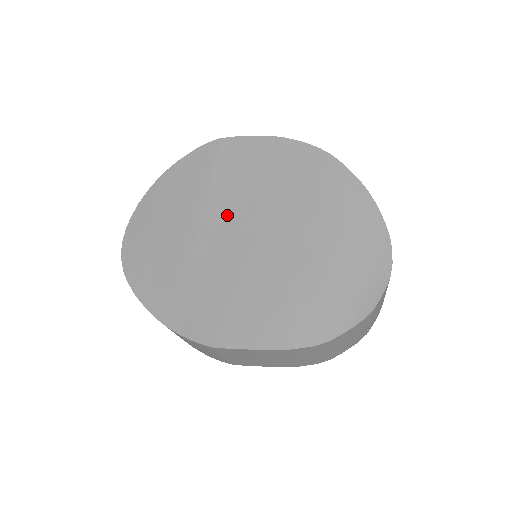
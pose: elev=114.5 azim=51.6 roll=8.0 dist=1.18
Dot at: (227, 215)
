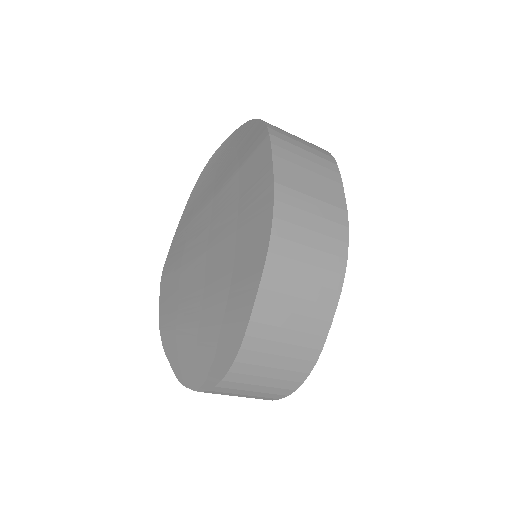
Dot at: (217, 213)
